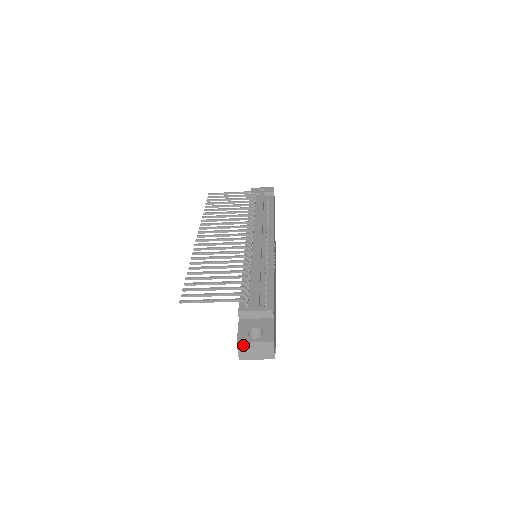
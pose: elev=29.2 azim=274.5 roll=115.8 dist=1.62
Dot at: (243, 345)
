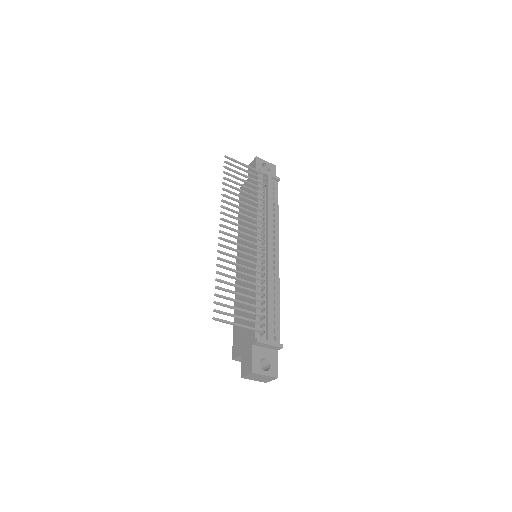
Dot at: (255, 374)
